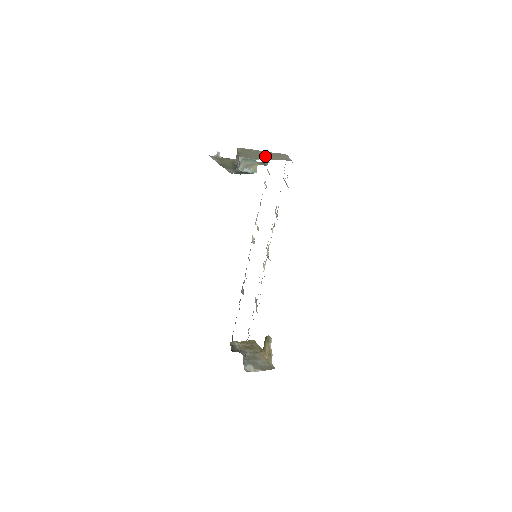
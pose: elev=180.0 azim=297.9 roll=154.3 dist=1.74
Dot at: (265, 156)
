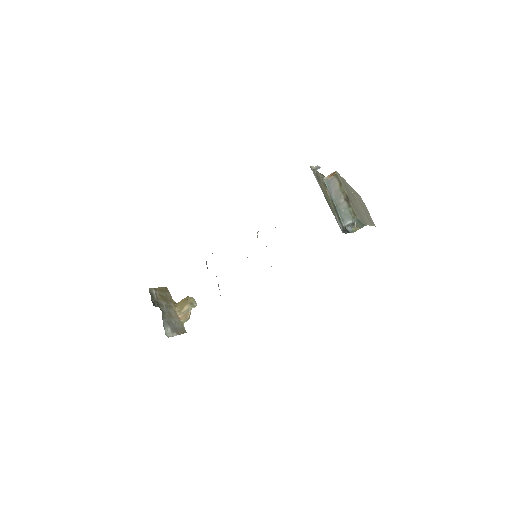
Dot at: (365, 214)
